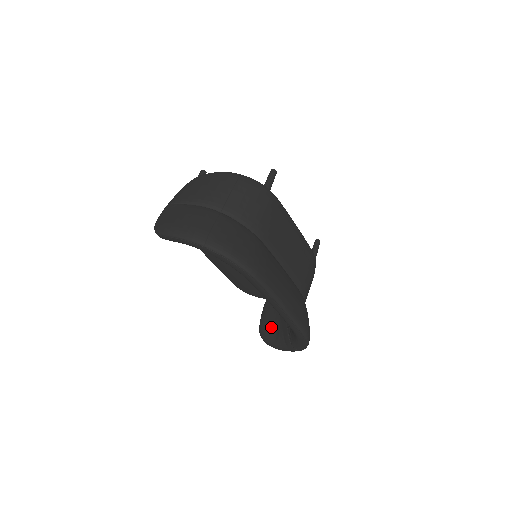
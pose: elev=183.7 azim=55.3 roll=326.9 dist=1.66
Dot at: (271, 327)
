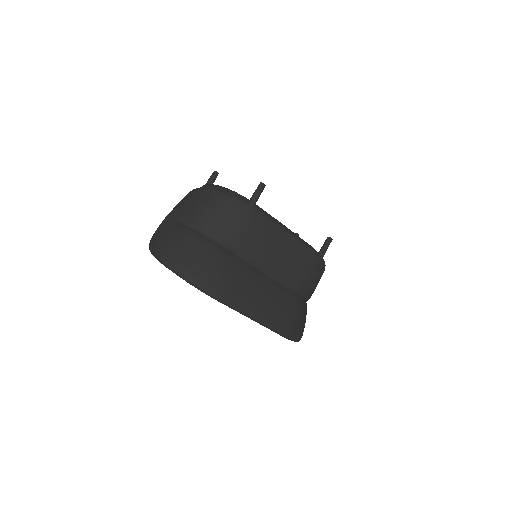
Dot at: occluded
